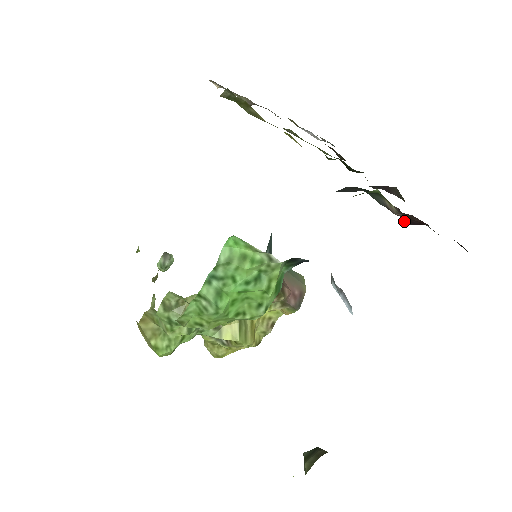
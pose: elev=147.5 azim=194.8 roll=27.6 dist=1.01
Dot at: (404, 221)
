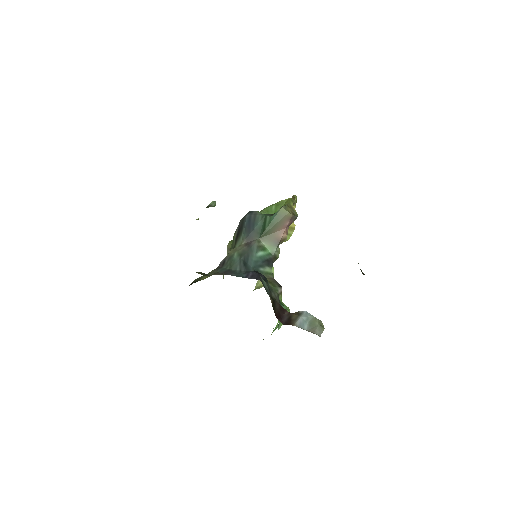
Dot at: occluded
